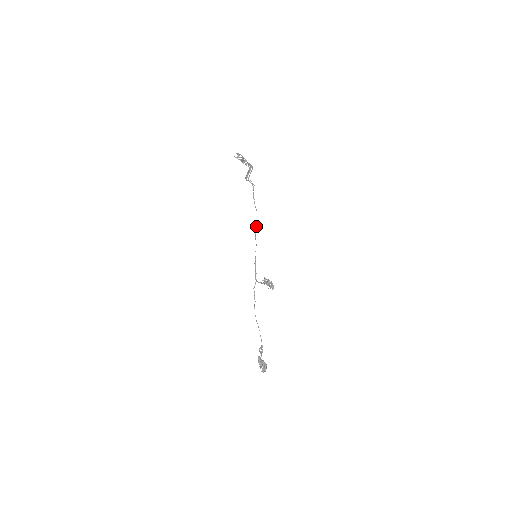
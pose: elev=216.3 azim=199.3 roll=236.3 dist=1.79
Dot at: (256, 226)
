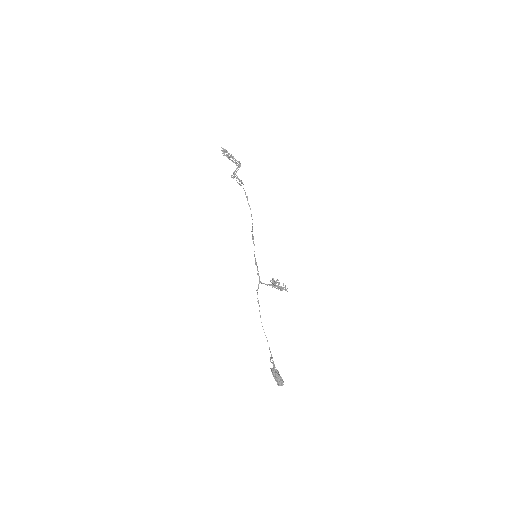
Dot at: occluded
